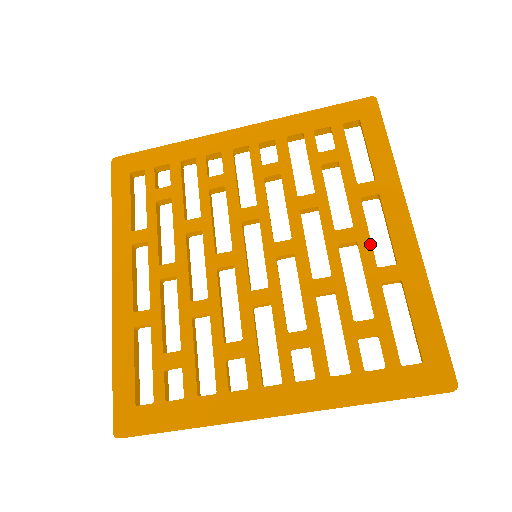
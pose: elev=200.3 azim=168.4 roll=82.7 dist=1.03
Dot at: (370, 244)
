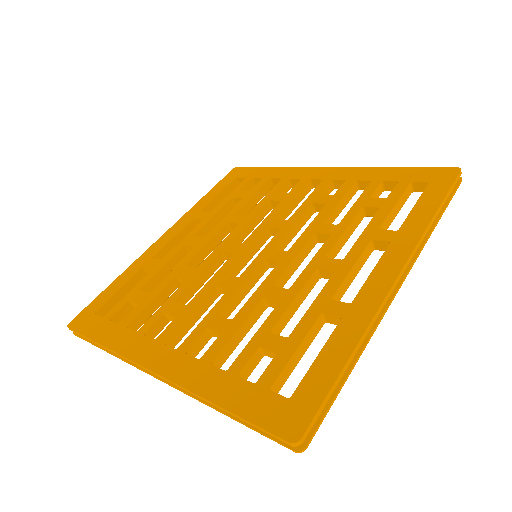
Dot at: (343, 278)
